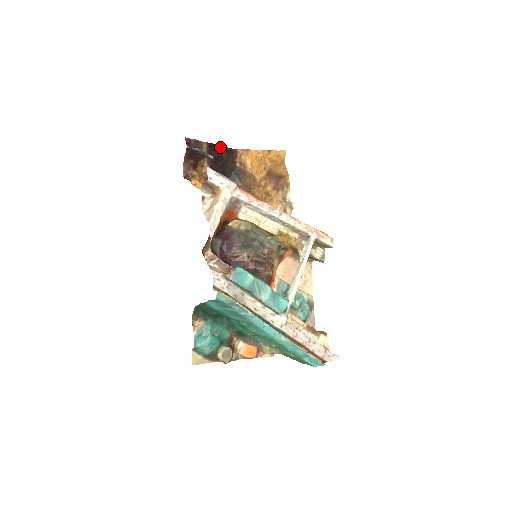
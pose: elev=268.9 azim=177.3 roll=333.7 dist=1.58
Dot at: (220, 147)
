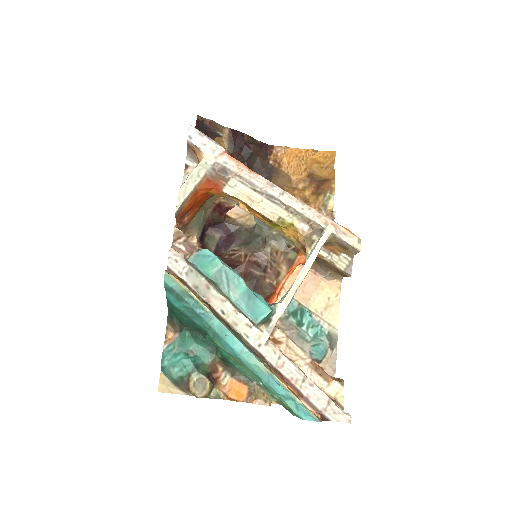
Dot at: (248, 137)
